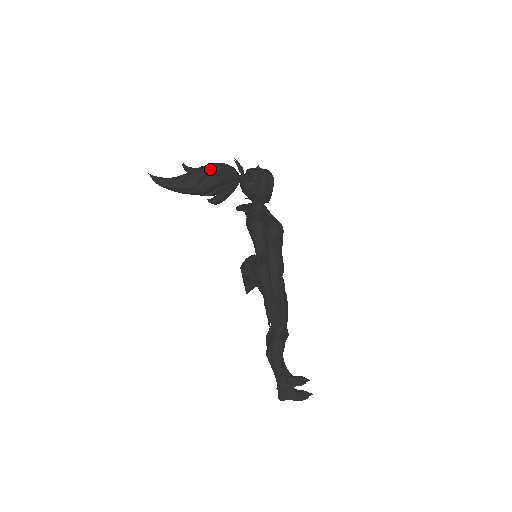
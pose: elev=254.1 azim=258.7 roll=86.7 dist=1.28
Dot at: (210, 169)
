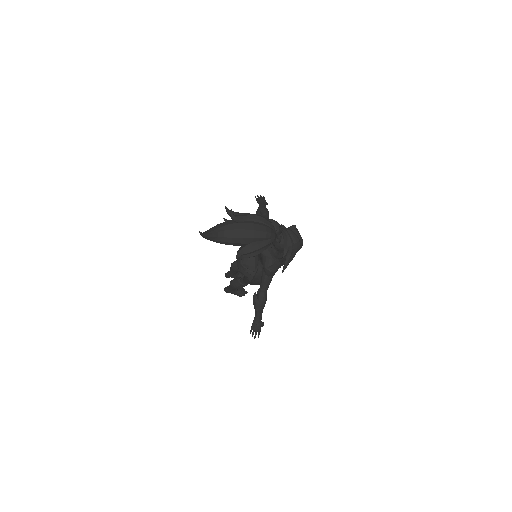
Dot at: (256, 239)
